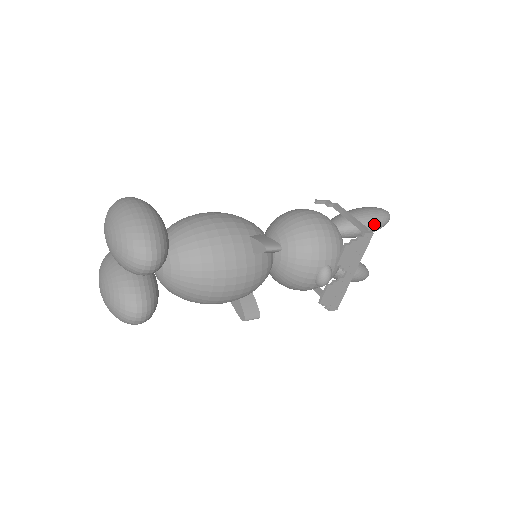
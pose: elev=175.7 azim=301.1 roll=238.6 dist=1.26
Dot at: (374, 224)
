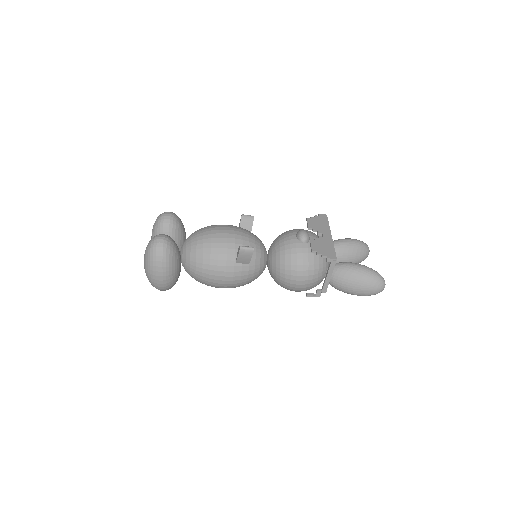
Dot at: (347, 239)
